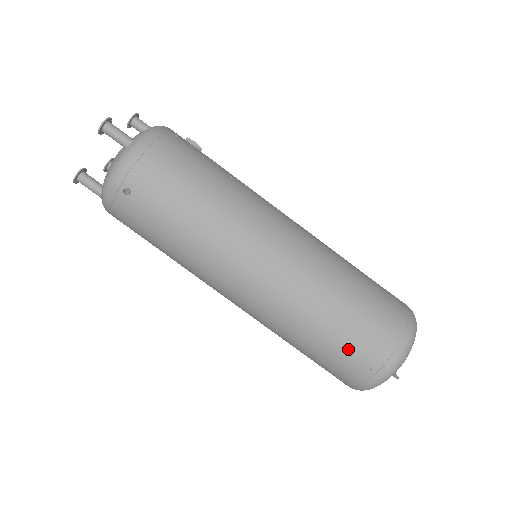
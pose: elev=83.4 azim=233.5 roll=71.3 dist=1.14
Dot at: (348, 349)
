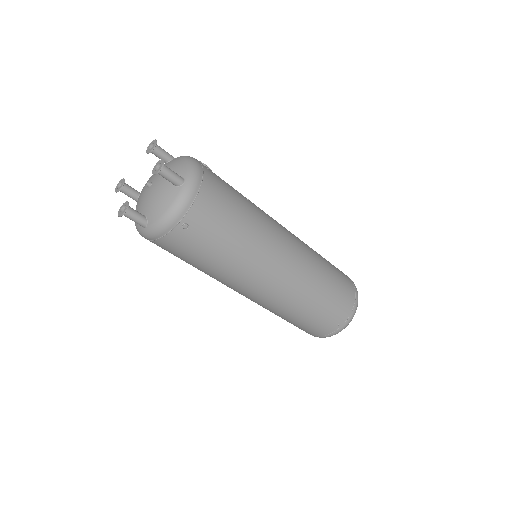
Dot at: (327, 315)
